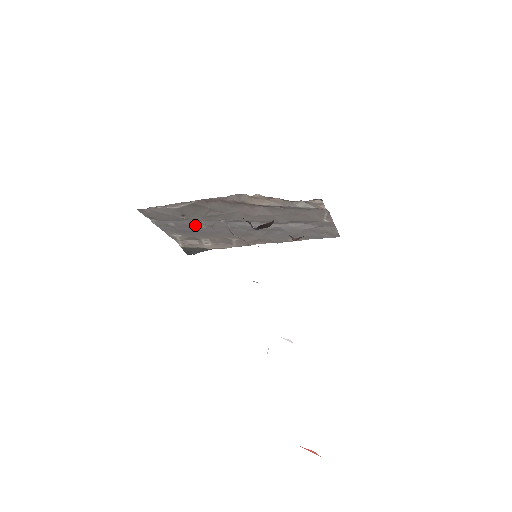
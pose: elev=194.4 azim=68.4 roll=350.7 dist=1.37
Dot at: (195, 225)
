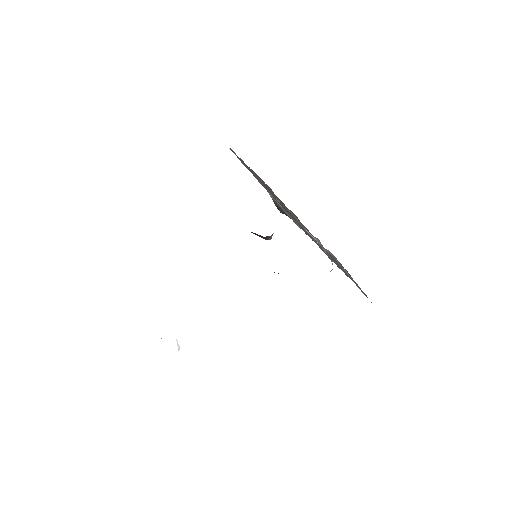
Dot at: occluded
